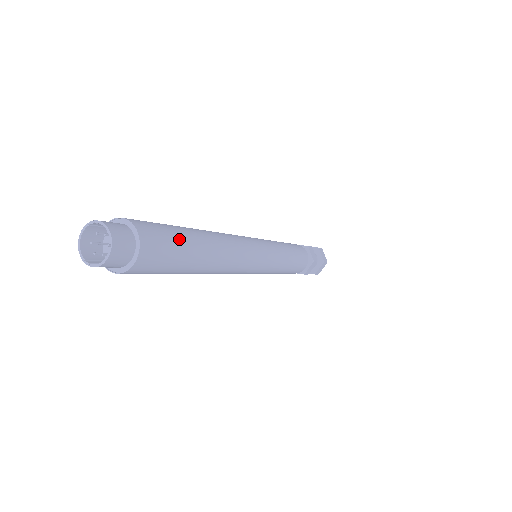
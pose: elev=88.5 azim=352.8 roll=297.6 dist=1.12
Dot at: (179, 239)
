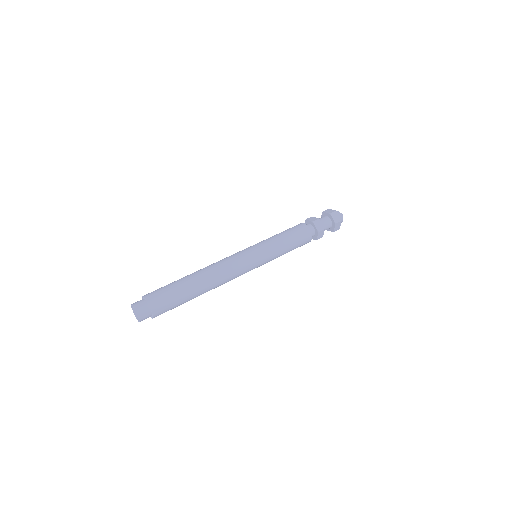
Dot at: (175, 293)
